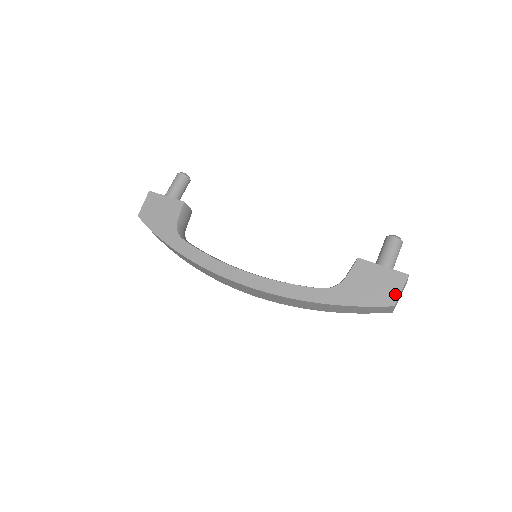
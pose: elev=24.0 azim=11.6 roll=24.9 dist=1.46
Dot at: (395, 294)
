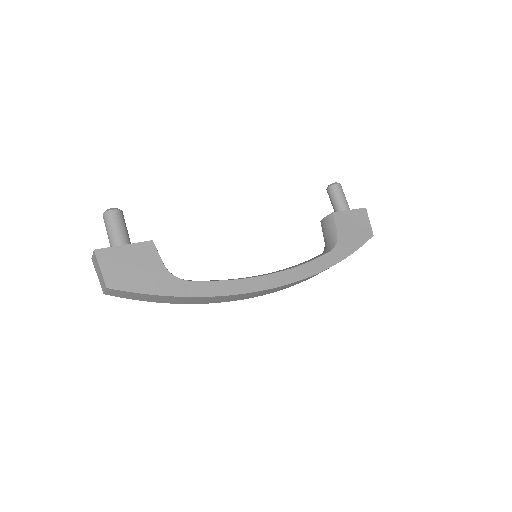
Dot at: (369, 226)
